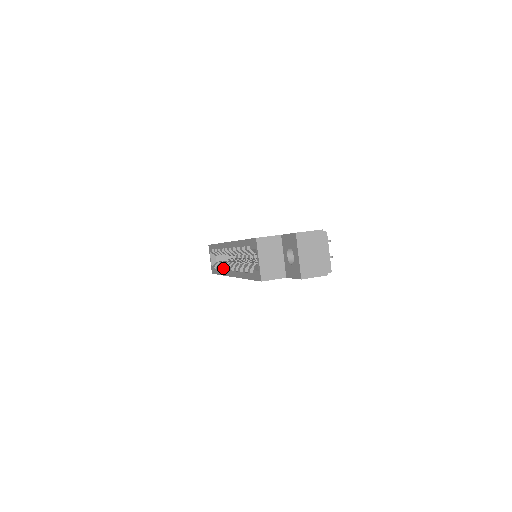
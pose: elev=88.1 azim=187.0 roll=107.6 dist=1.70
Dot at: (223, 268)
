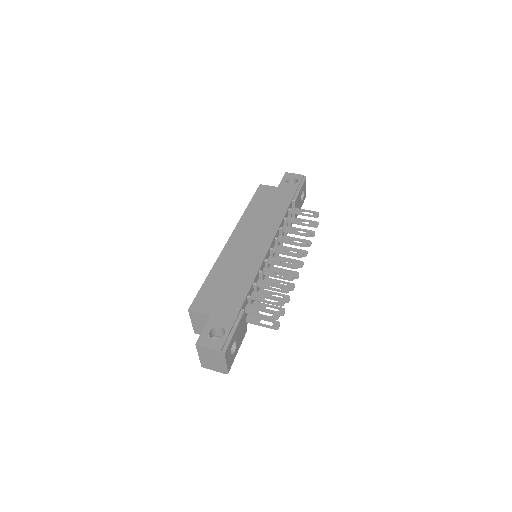
Dot at: occluded
